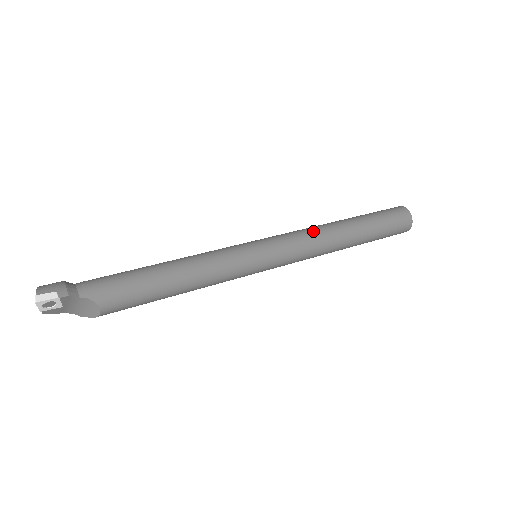
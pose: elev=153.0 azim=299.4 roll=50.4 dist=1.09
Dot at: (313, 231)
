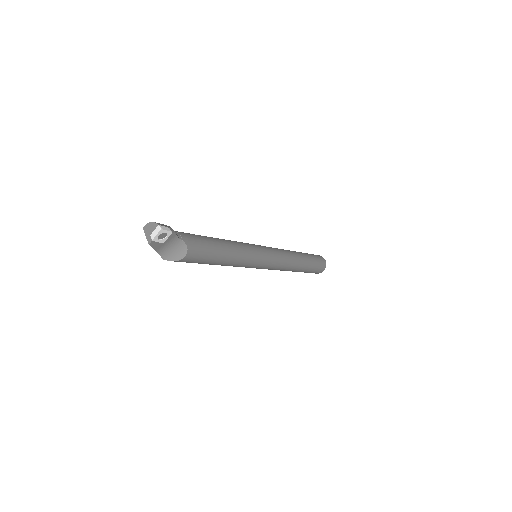
Dot at: (285, 250)
